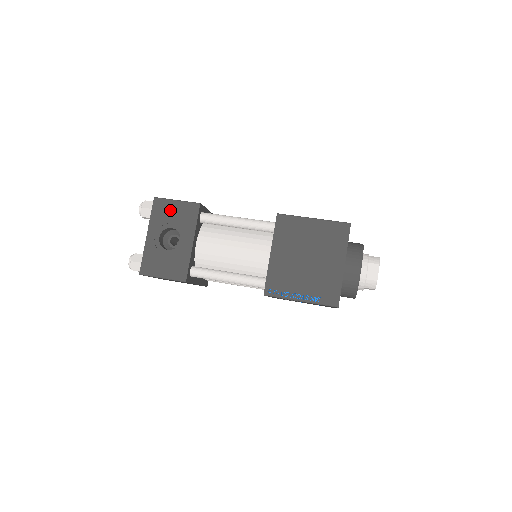
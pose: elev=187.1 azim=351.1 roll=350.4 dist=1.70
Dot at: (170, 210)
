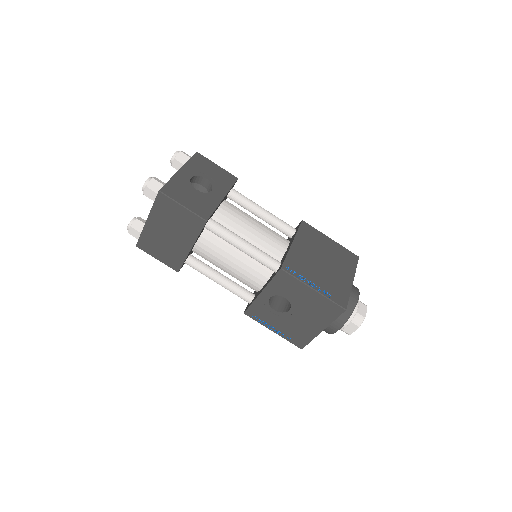
Dot at: (209, 167)
